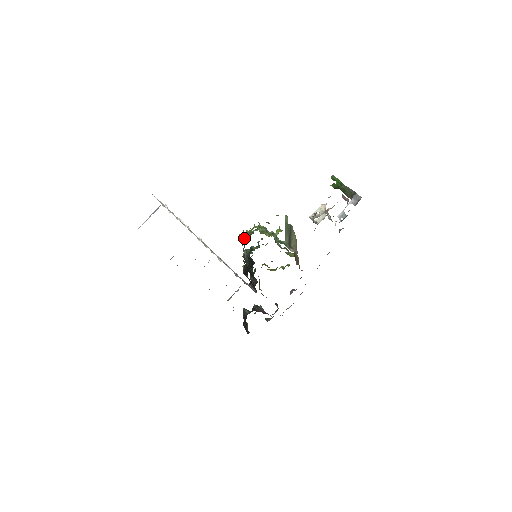
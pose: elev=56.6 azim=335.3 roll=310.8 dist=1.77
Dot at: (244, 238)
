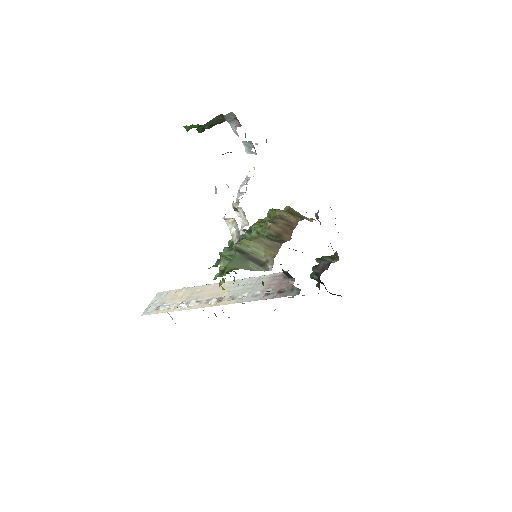
Dot at: (229, 271)
